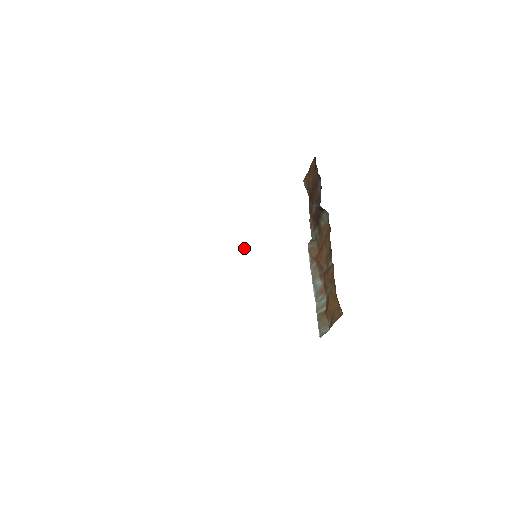
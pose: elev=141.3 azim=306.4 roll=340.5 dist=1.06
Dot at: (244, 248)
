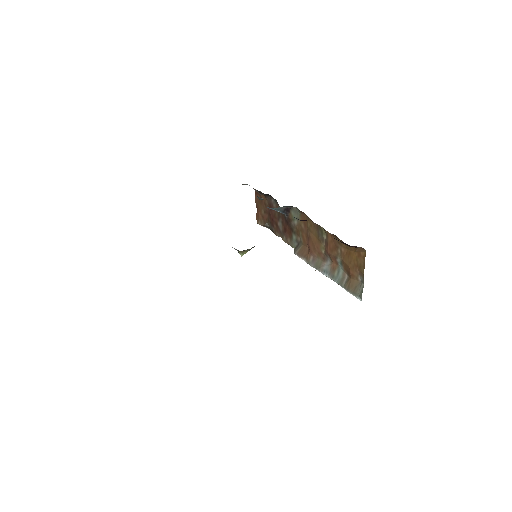
Dot at: (241, 255)
